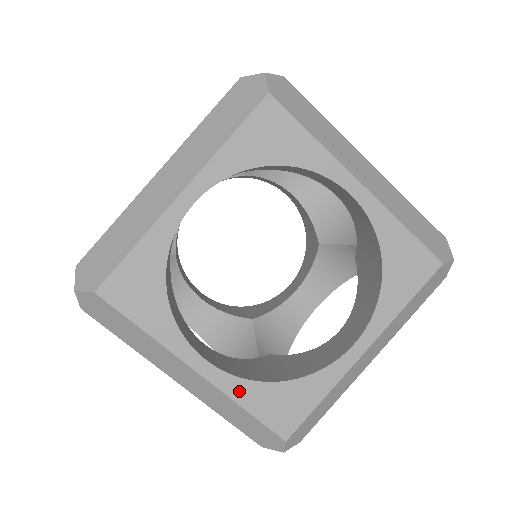
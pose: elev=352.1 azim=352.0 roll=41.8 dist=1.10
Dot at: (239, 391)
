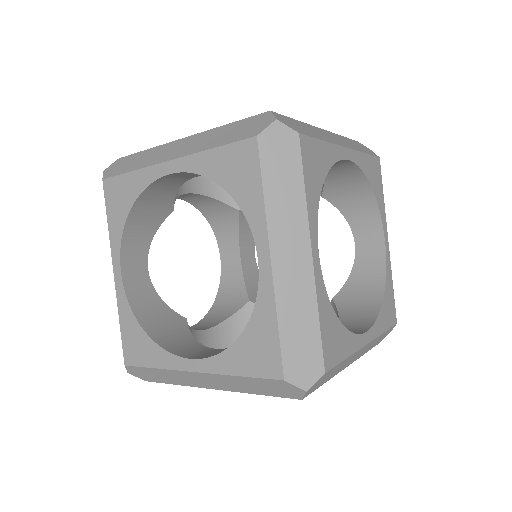
Dot at: (379, 327)
